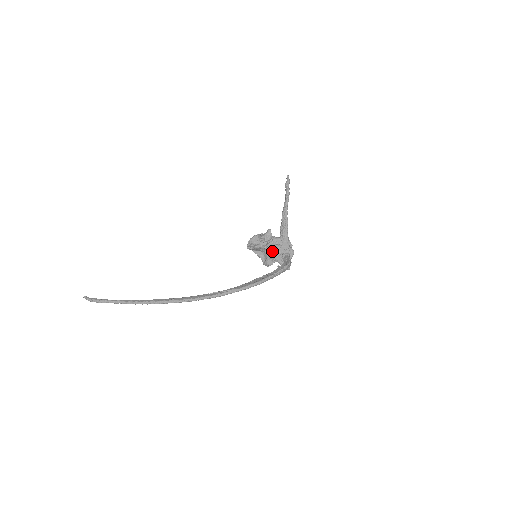
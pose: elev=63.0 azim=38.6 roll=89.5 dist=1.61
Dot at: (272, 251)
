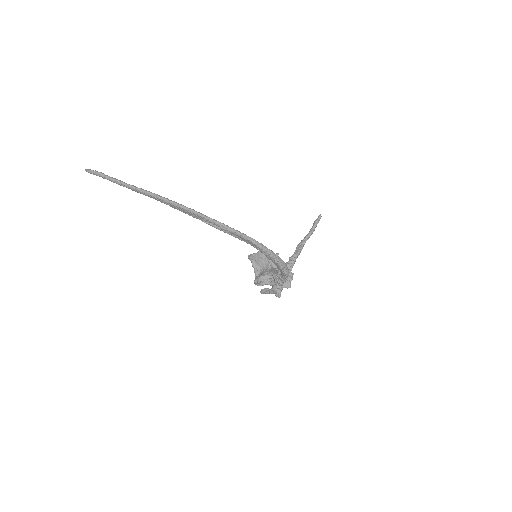
Dot at: (272, 267)
